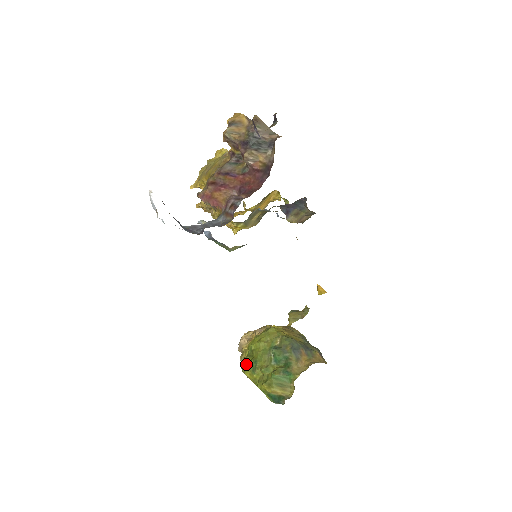
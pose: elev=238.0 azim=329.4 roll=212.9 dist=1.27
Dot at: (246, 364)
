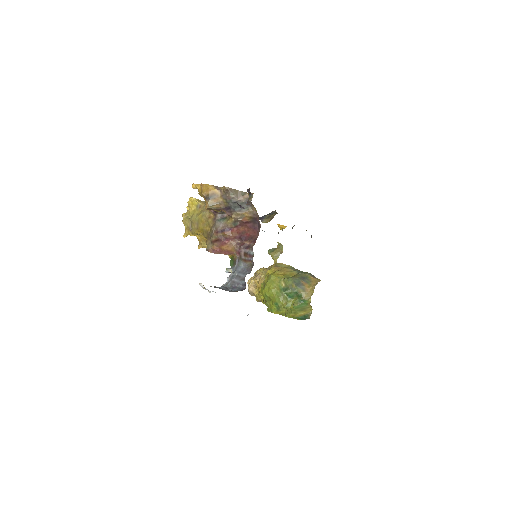
Dot at: (269, 307)
